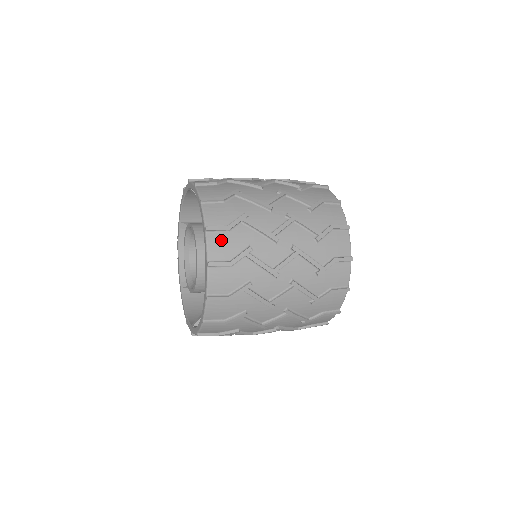
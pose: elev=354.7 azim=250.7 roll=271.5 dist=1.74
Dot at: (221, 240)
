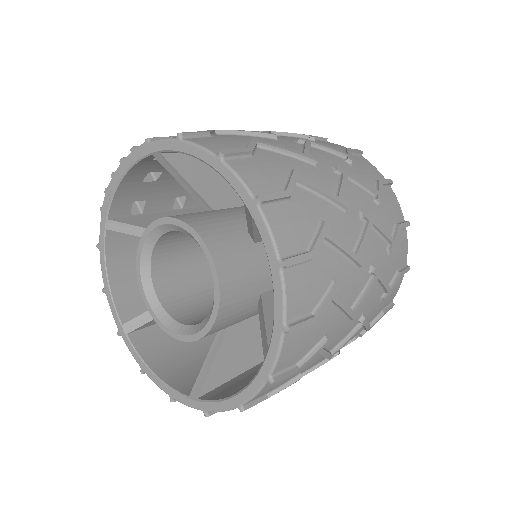
Dot at: (277, 382)
